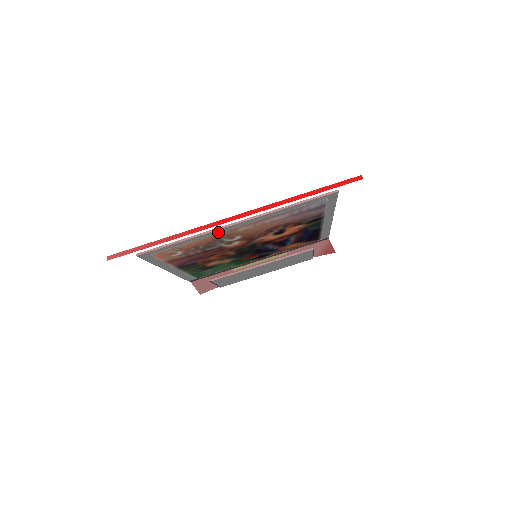
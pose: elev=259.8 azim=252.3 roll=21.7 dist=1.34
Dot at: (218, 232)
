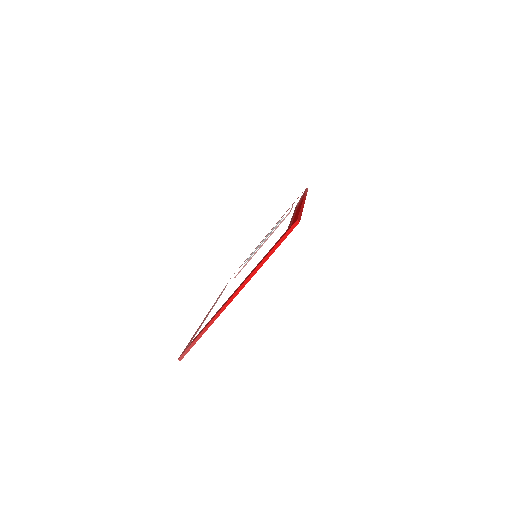
Dot at: occluded
